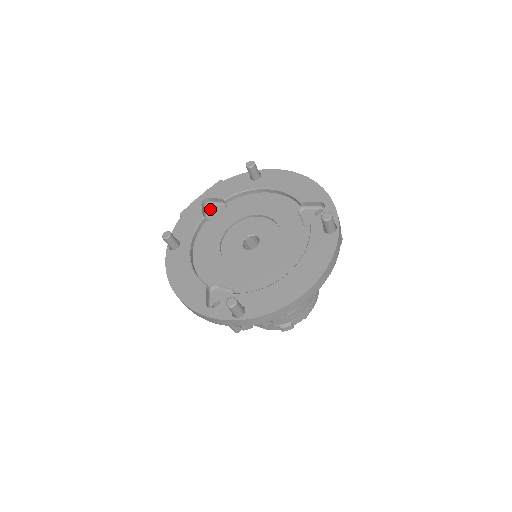
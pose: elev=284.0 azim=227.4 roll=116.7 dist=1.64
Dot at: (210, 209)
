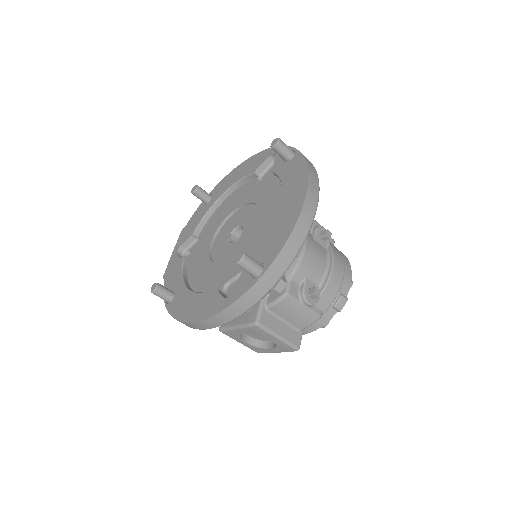
Dot at: occluded
